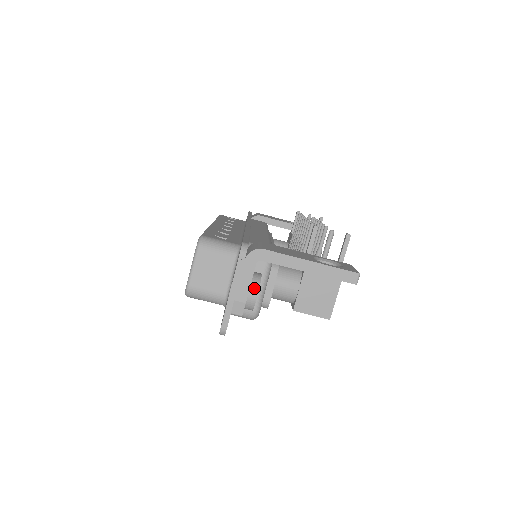
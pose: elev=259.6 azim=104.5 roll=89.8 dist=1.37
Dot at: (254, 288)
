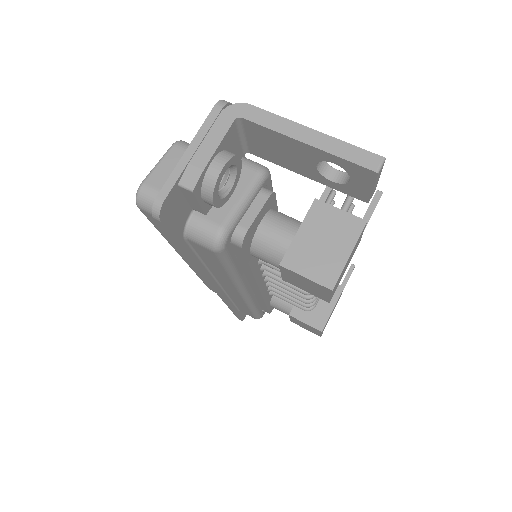
Dot at: (222, 157)
